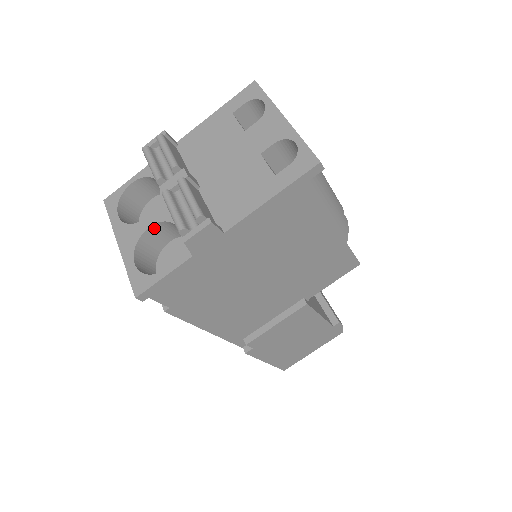
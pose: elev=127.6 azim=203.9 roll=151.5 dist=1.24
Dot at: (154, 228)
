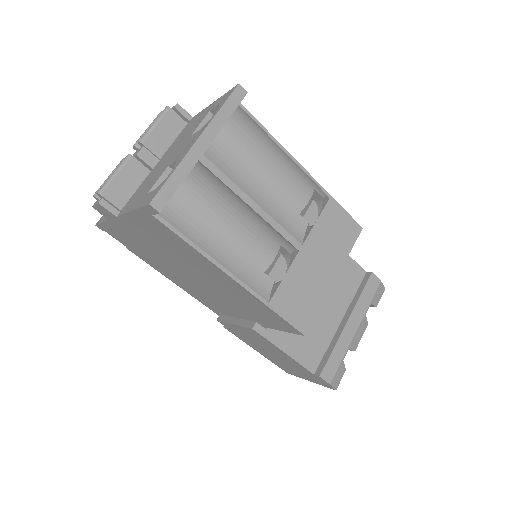
Dot at: occluded
